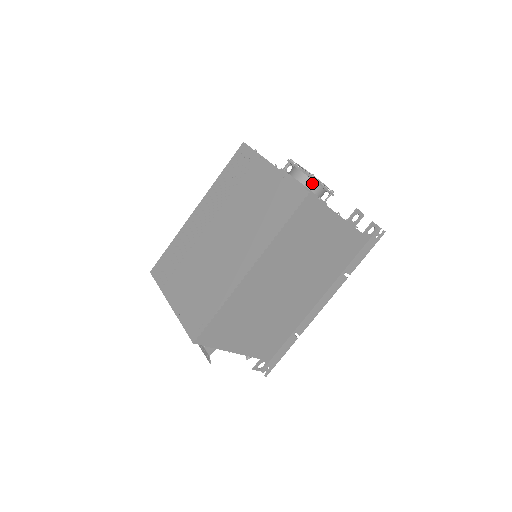
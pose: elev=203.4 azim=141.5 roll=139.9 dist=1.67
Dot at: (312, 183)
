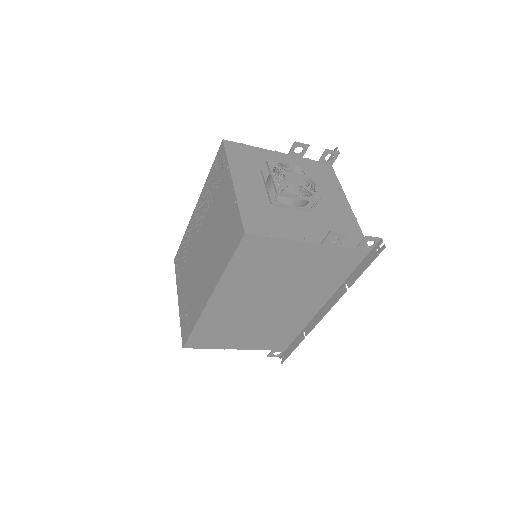
Dot at: (284, 196)
